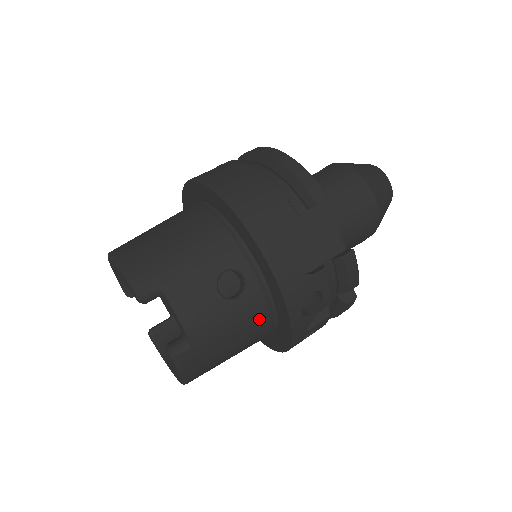
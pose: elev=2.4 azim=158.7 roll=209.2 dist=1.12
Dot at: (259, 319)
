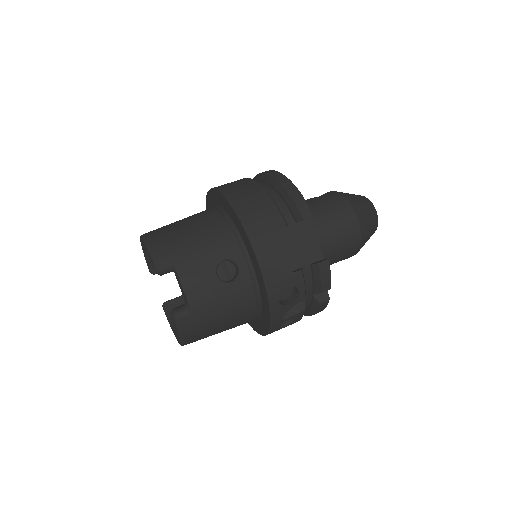
Dot at: (246, 302)
